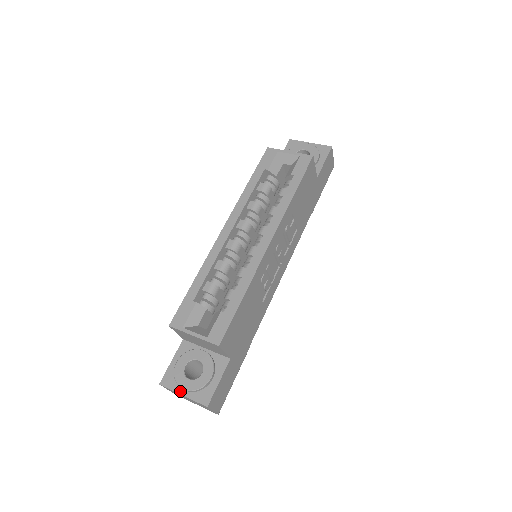
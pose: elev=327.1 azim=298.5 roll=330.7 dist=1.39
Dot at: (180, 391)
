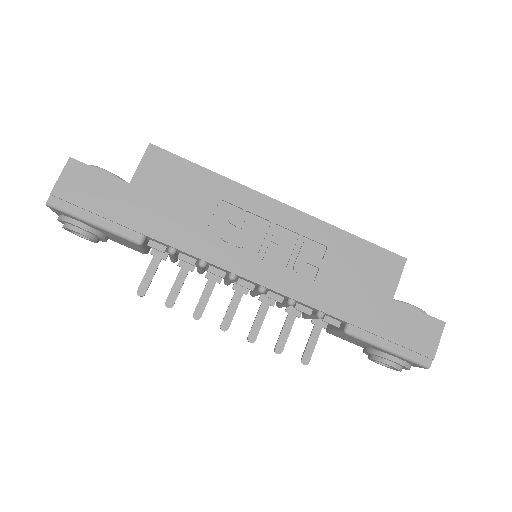
Dot at: occluded
